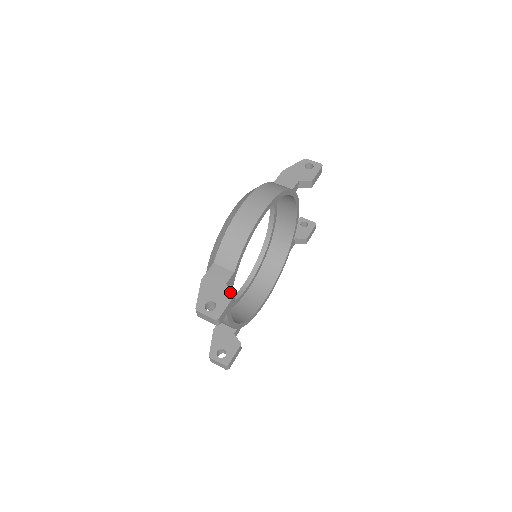
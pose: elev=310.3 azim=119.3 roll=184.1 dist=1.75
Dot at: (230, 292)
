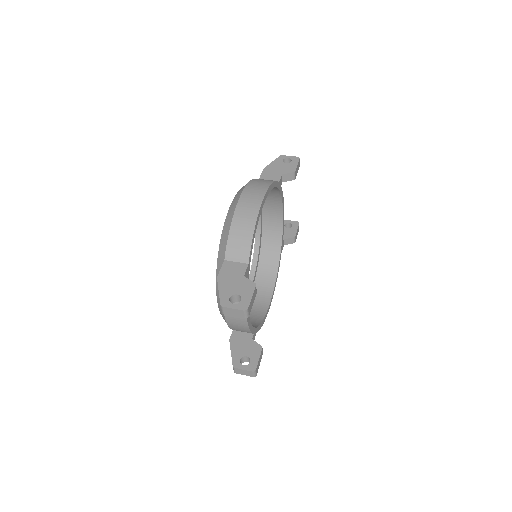
Dot at: (251, 282)
